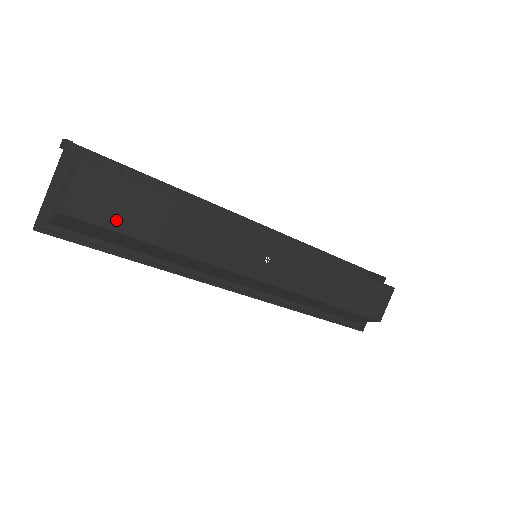
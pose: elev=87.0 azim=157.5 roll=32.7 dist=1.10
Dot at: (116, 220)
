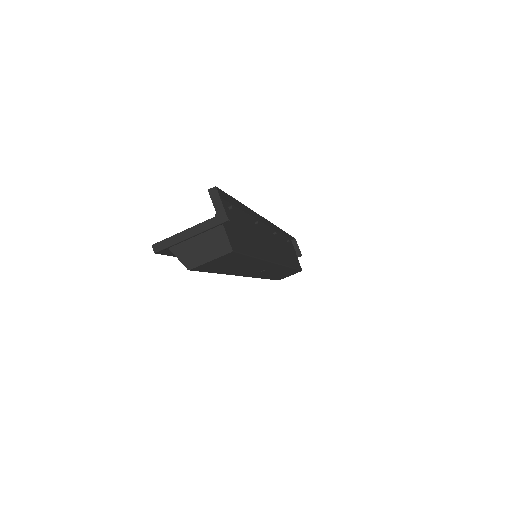
Dot at: (213, 269)
